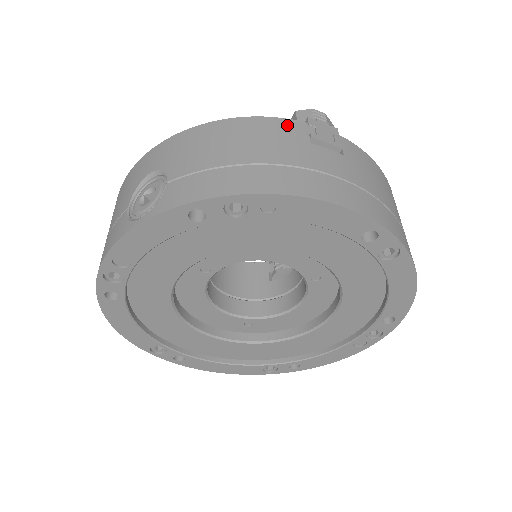
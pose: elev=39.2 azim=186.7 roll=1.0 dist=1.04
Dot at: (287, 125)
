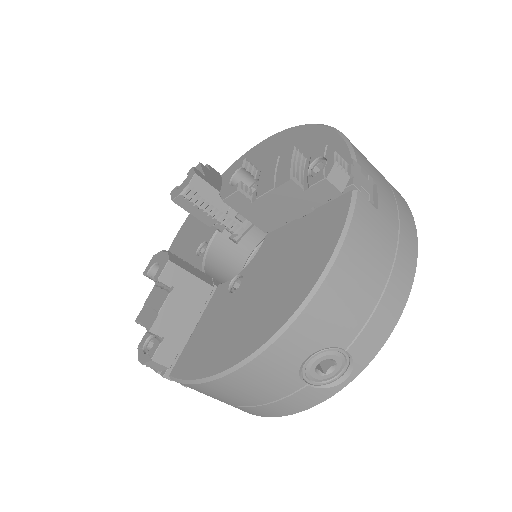
Dot at: (362, 216)
